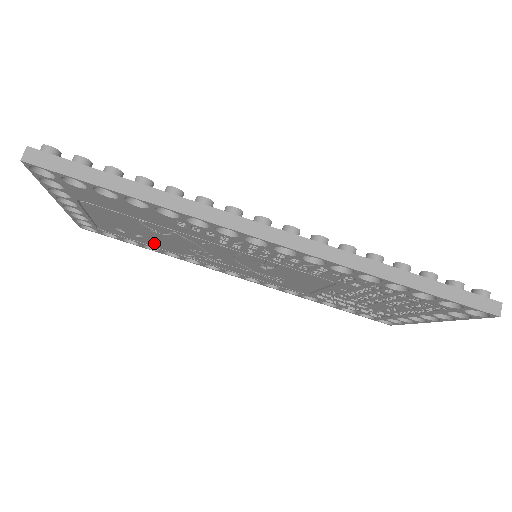
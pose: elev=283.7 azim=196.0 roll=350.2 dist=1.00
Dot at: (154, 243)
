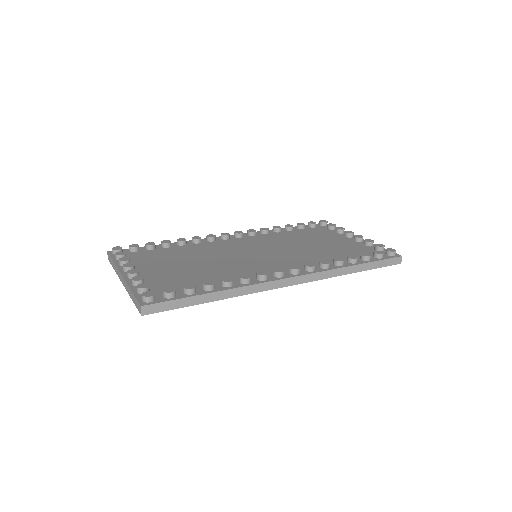
Dot at: occluded
